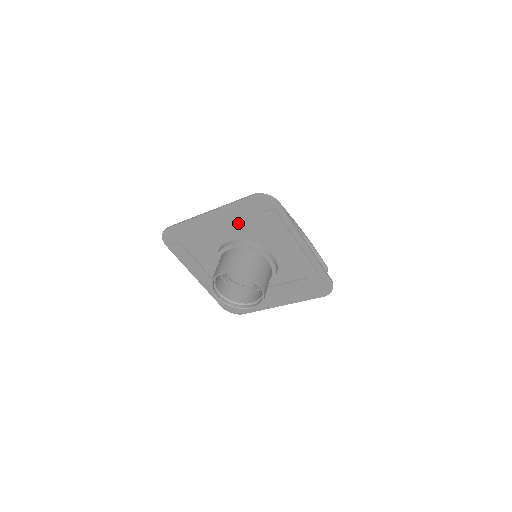
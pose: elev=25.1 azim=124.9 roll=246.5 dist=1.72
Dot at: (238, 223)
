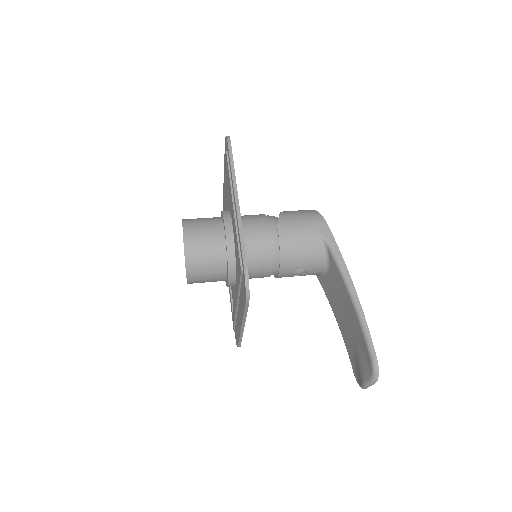
Dot at: occluded
